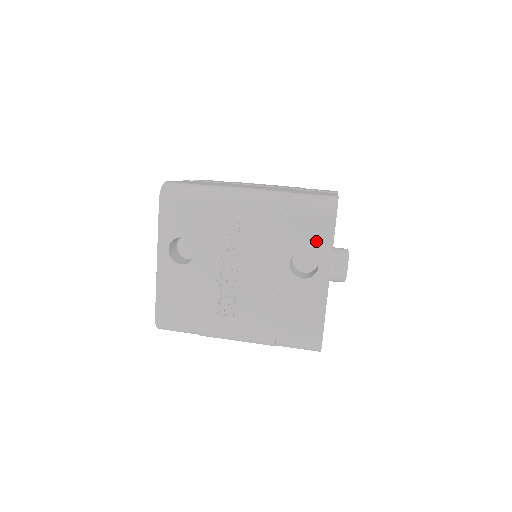
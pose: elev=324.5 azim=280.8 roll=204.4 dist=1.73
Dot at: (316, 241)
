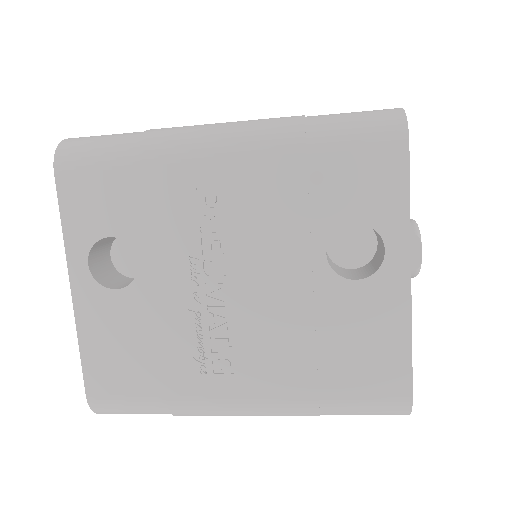
Dot at: (373, 200)
